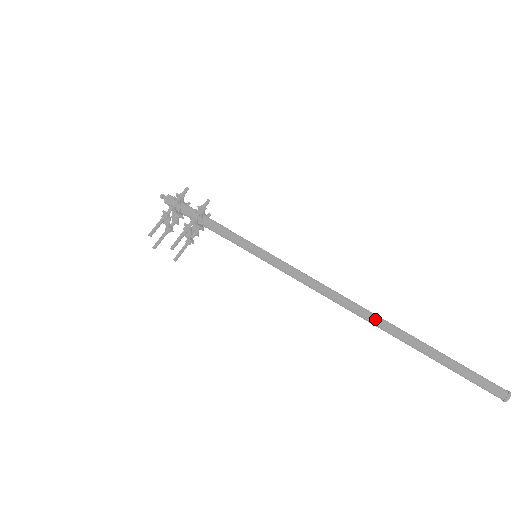
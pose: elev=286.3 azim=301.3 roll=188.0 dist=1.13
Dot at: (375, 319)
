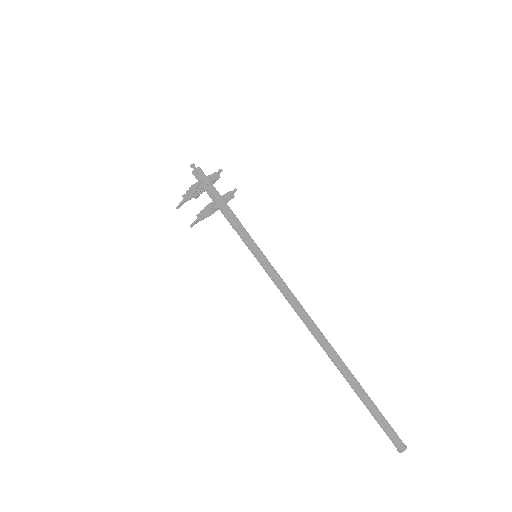
Dot at: (327, 353)
